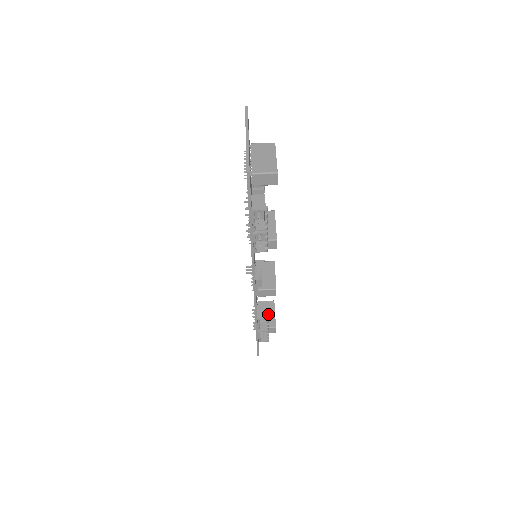
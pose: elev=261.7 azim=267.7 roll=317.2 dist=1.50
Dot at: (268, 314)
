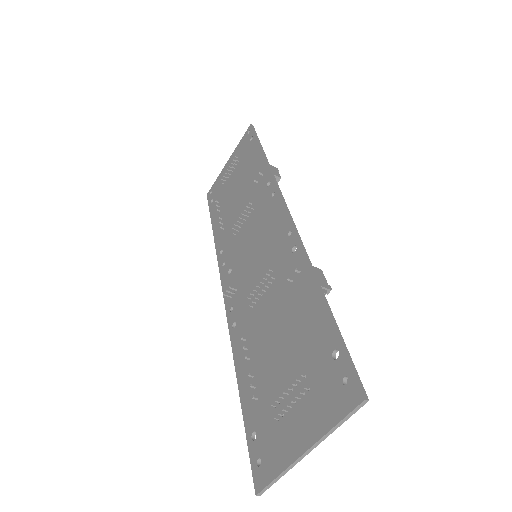
Dot at: occluded
